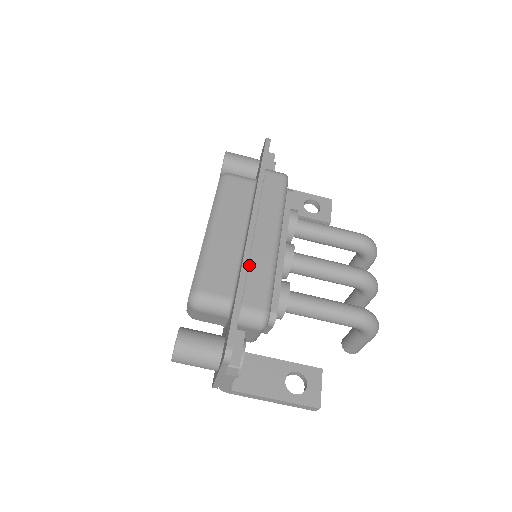
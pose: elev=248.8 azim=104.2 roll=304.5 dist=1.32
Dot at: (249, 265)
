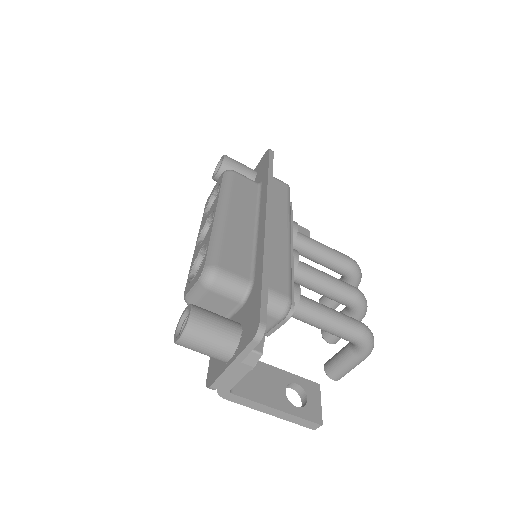
Dot at: occluded
